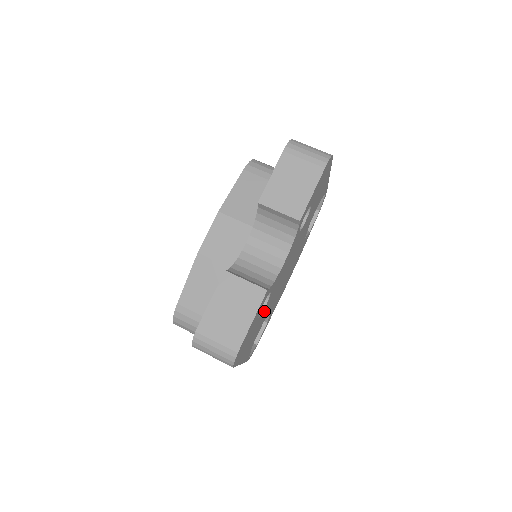
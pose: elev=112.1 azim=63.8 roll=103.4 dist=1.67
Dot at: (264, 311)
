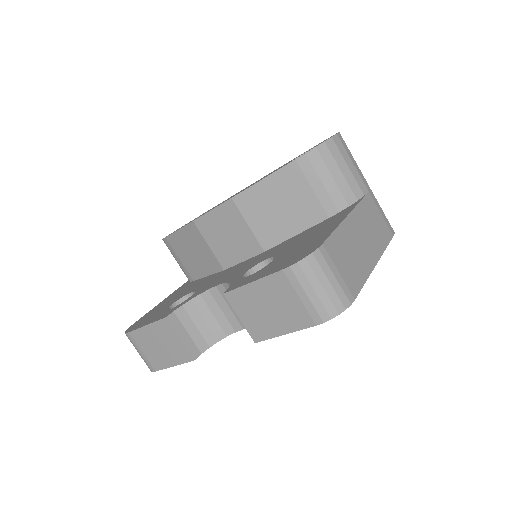
Dot at: occluded
